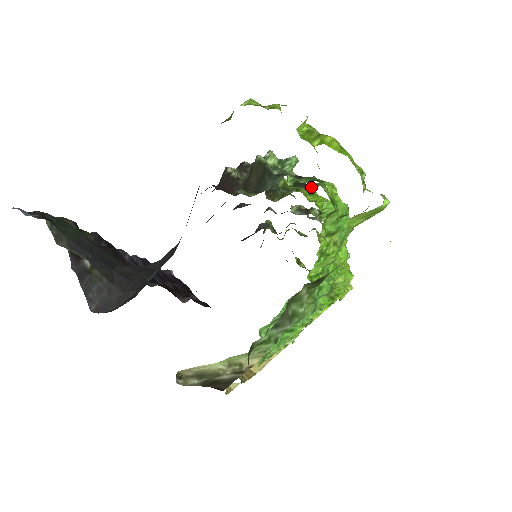
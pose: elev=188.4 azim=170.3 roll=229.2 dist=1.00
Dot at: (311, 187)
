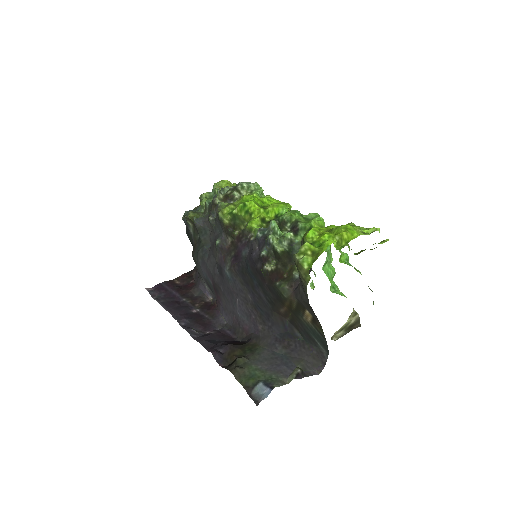
Dot at: (287, 222)
